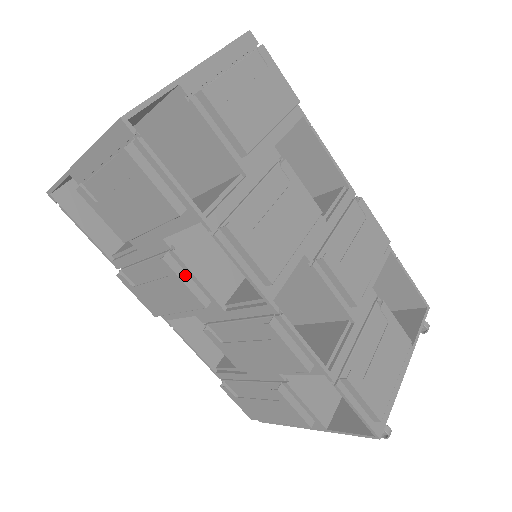
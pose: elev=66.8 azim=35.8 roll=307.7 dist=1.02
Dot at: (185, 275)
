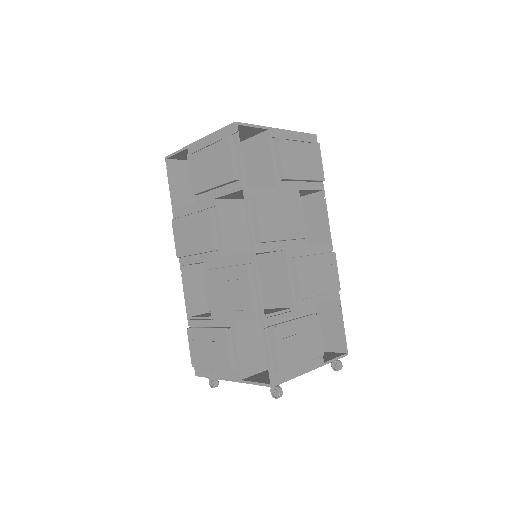
Dot at: (215, 226)
